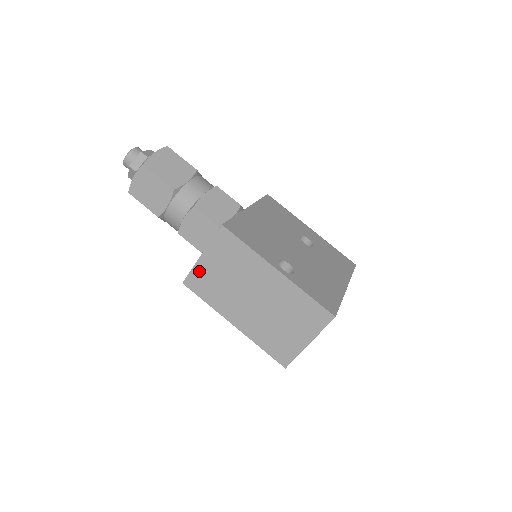
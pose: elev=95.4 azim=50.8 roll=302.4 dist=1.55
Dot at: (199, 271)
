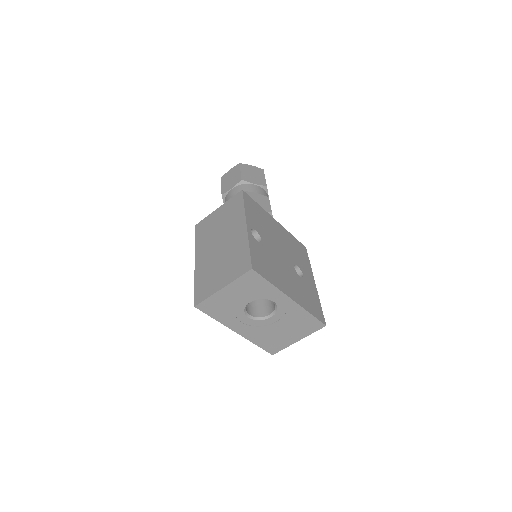
Dot at: (209, 219)
